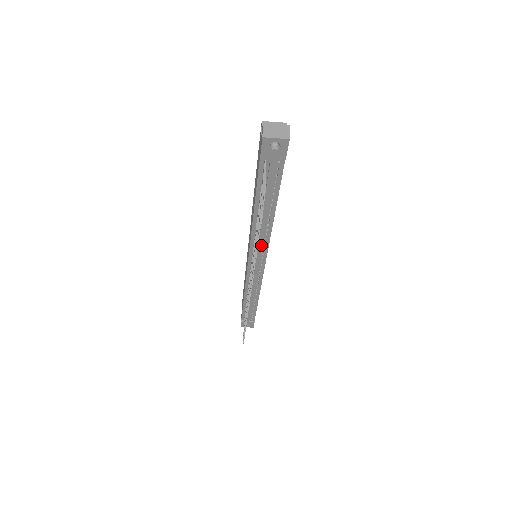
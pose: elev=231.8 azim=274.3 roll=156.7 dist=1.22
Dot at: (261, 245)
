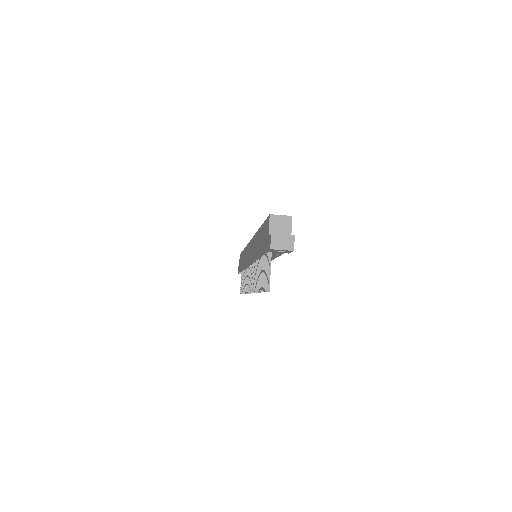
Dot at: occluded
